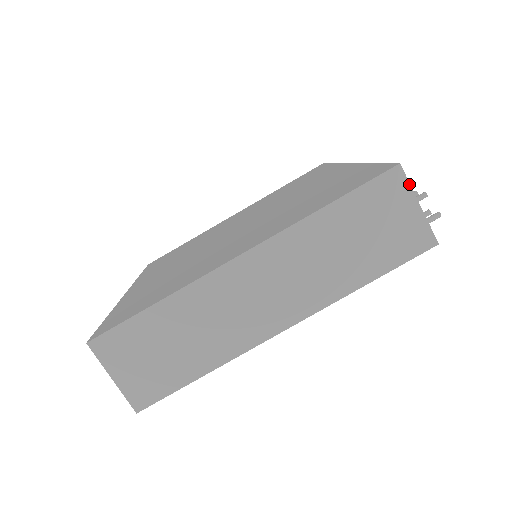
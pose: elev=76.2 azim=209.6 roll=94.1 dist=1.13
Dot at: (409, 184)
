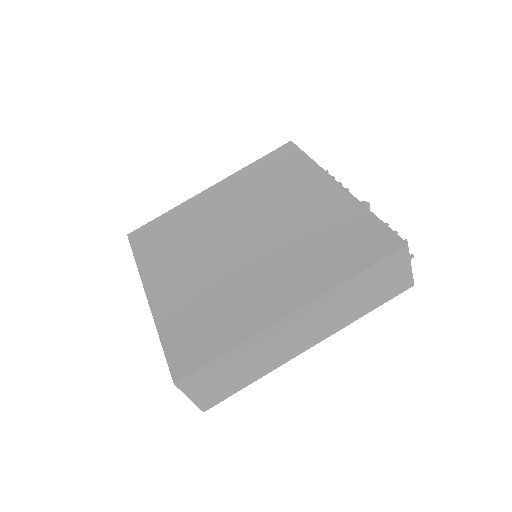
Dot at: (409, 255)
